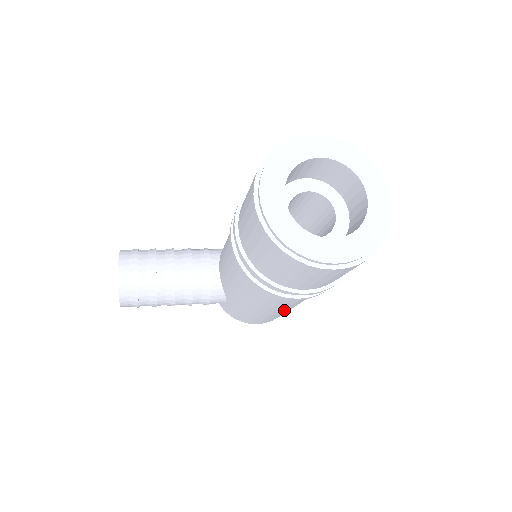
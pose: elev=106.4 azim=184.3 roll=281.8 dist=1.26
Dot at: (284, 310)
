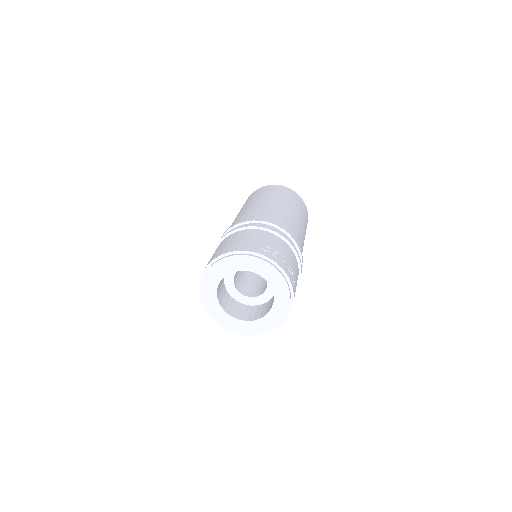
Dot at: occluded
